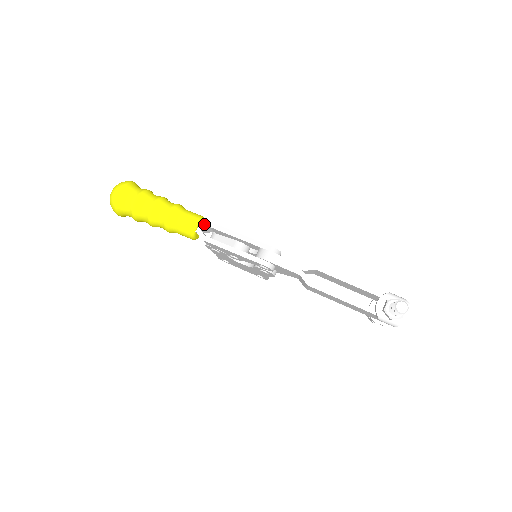
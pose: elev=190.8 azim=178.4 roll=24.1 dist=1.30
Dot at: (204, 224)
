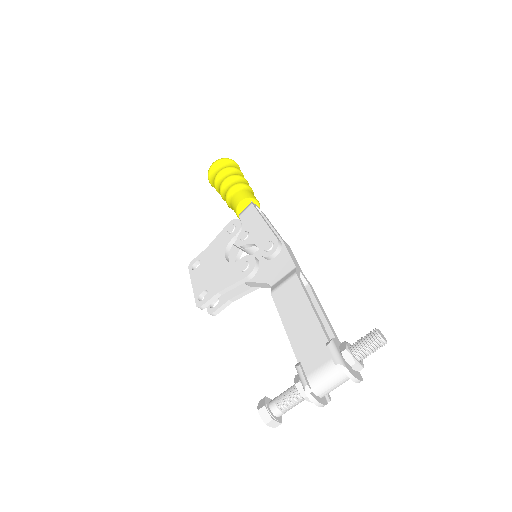
Dot at: occluded
